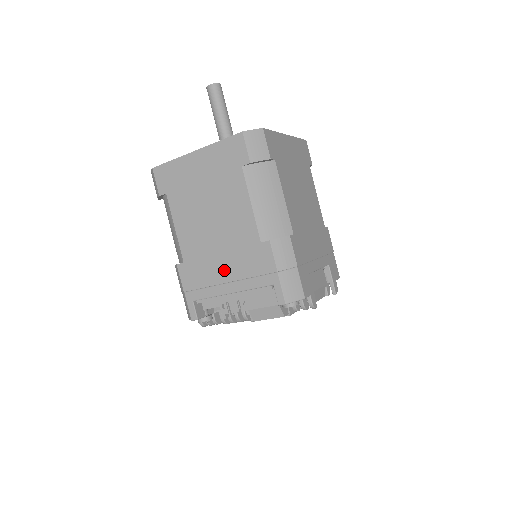
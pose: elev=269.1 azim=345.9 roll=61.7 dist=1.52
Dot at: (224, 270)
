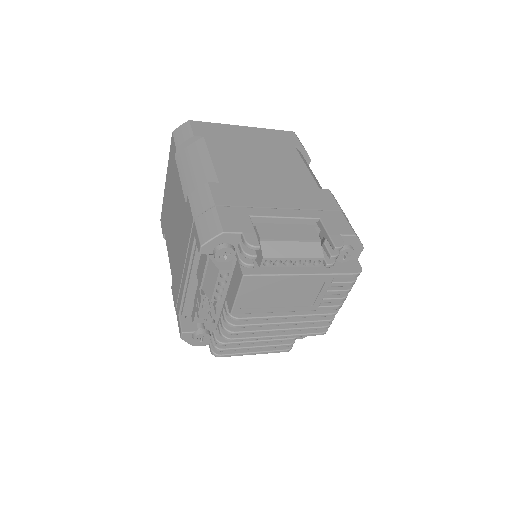
Dot at: (181, 259)
